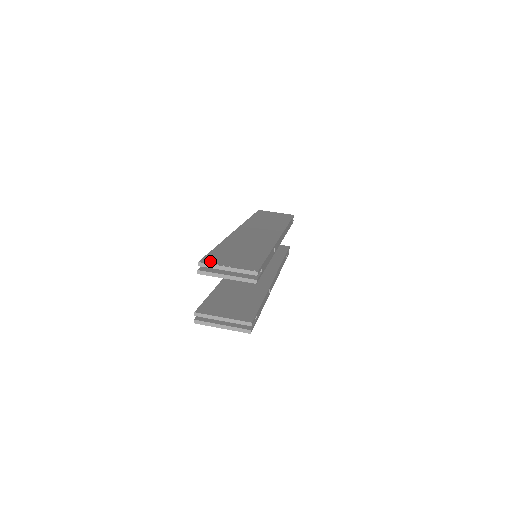
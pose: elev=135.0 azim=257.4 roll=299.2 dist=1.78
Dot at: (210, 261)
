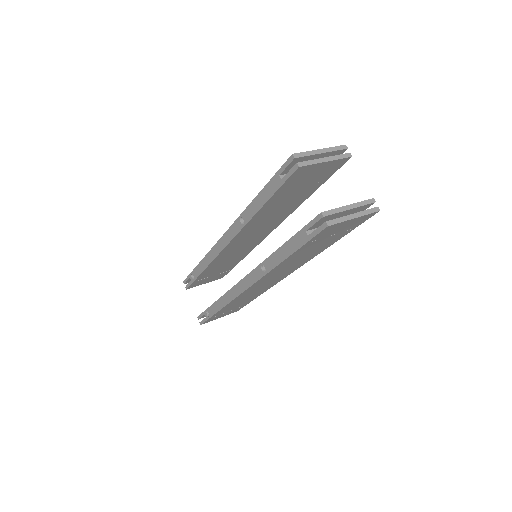
Dot at: occluded
